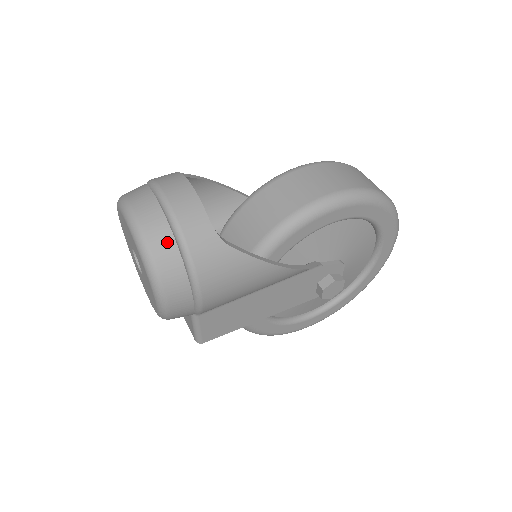
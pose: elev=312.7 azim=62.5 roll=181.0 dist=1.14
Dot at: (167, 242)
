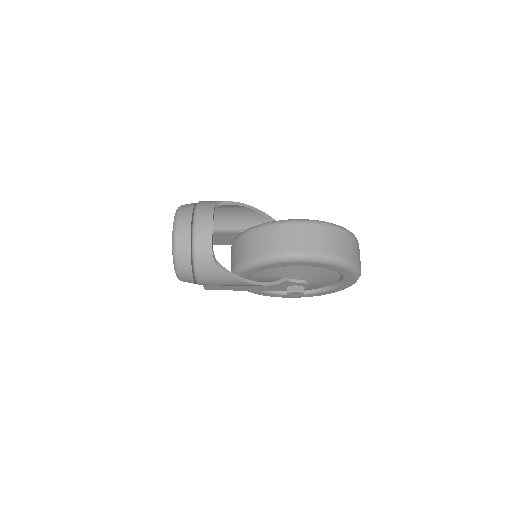
Dot at: (186, 254)
